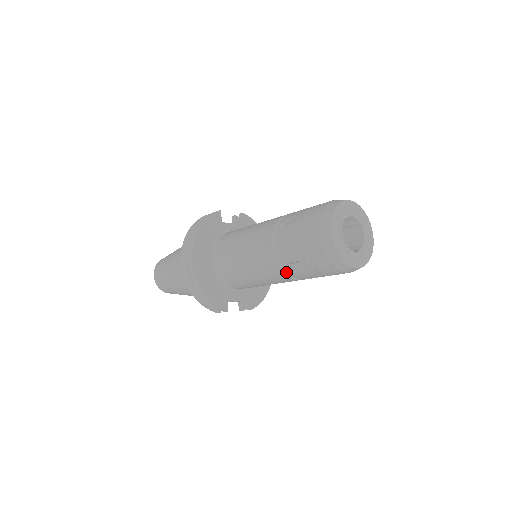
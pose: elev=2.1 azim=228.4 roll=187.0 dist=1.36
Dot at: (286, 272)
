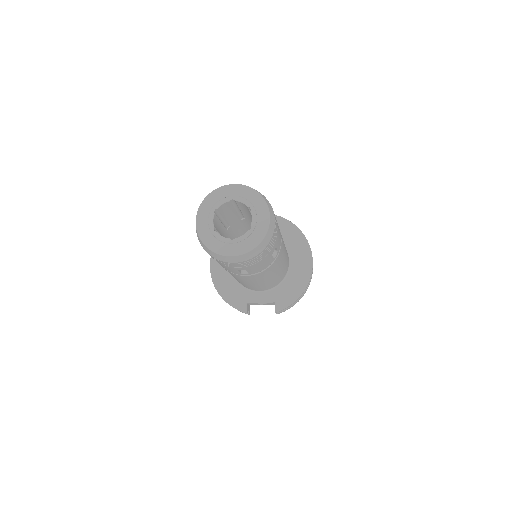
Dot at: occluded
